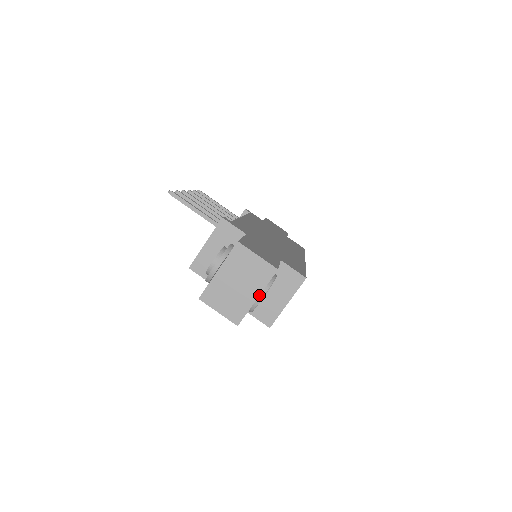
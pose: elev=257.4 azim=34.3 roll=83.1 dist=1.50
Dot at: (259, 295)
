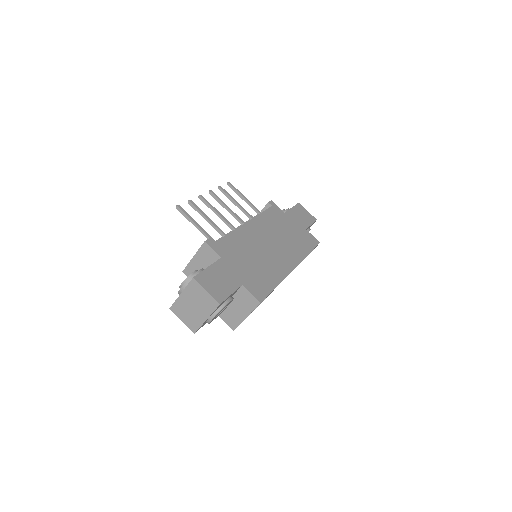
Dot at: (208, 318)
